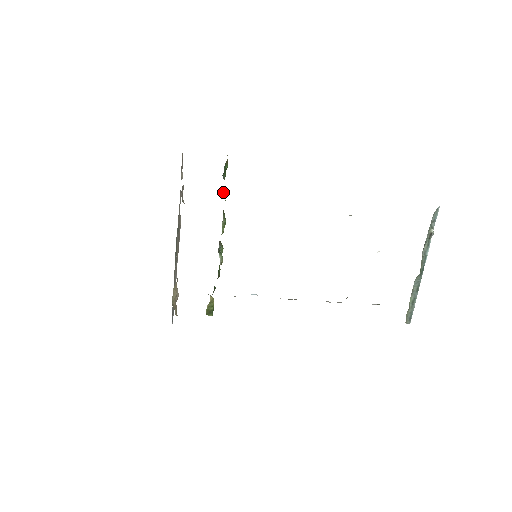
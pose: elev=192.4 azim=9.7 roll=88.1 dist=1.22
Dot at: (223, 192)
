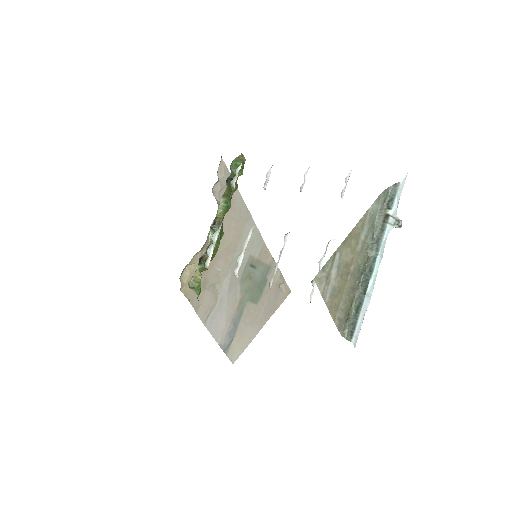
Dot at: occluded
